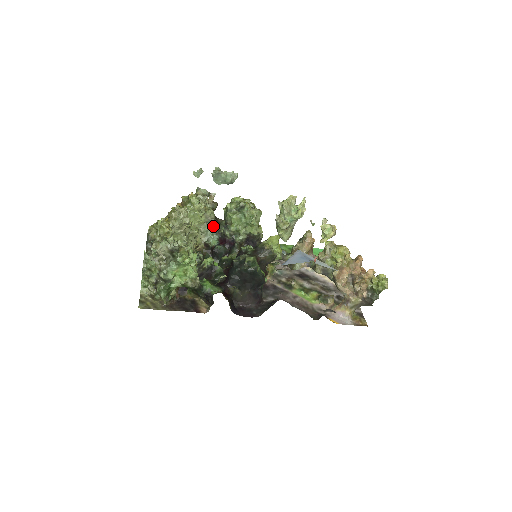
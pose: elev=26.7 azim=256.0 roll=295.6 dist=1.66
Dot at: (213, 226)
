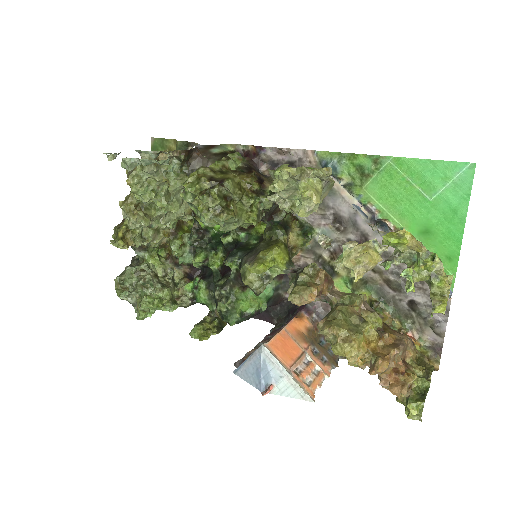
Dot at: occluded
